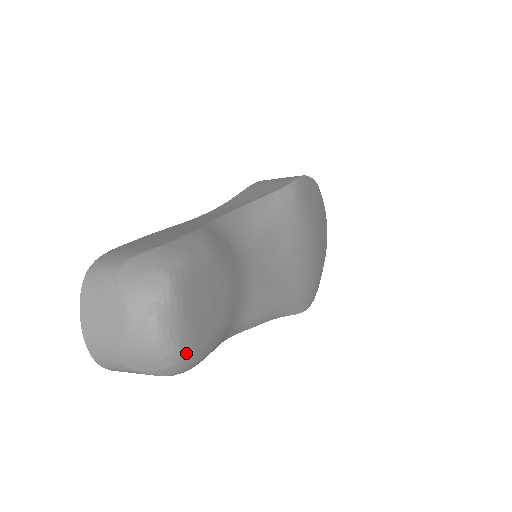
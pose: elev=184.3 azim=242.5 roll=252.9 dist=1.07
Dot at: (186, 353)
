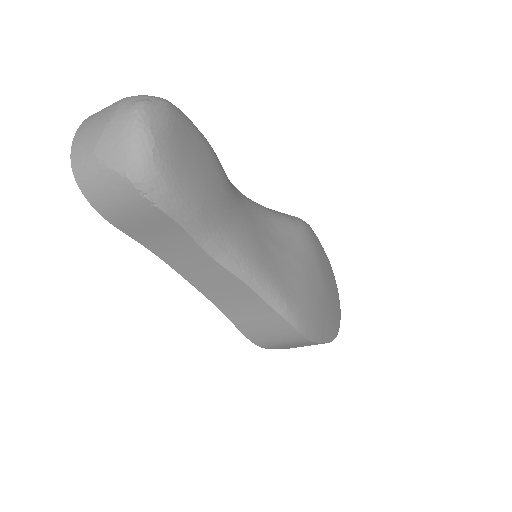
Dot at: (158, 156)
